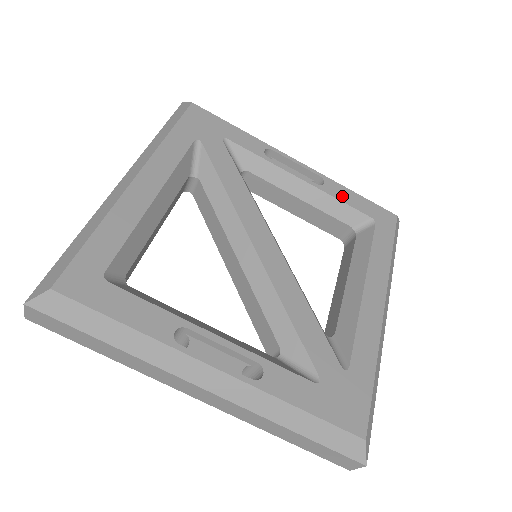
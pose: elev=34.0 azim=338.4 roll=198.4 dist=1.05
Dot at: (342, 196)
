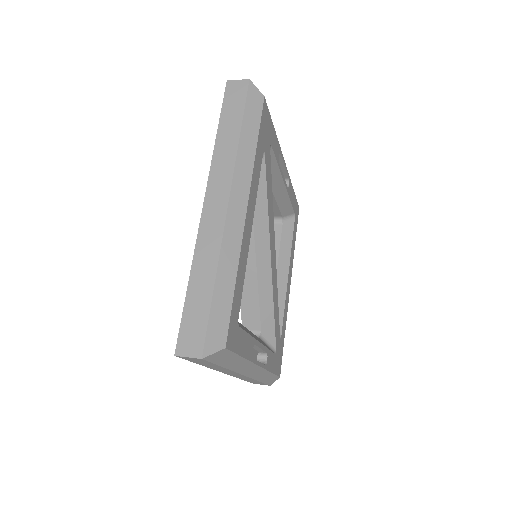
Dot at: (291, 196)
